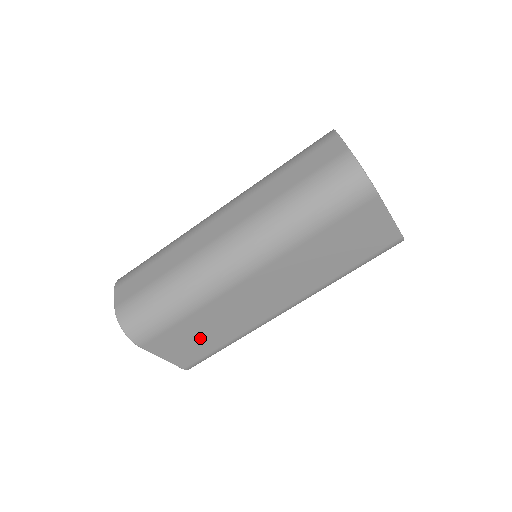
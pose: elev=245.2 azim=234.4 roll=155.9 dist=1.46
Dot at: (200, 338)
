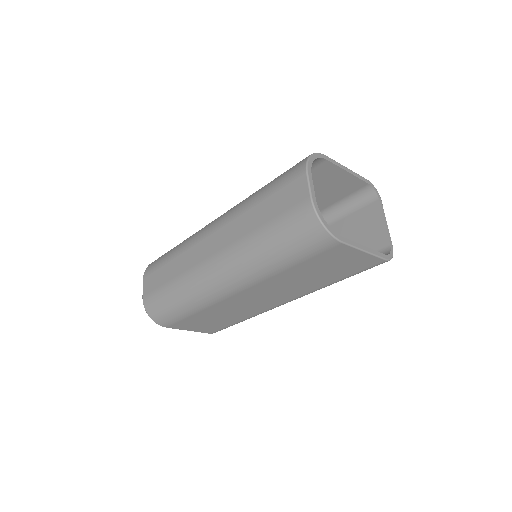
Dot at: (214, 321)
